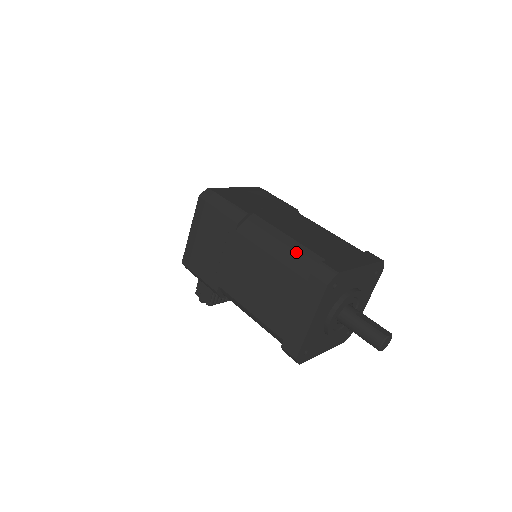
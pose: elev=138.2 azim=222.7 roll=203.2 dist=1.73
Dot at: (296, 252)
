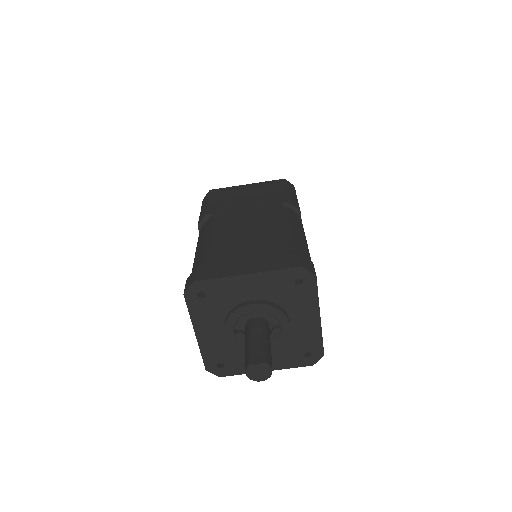
Dot at: (200, 256)
